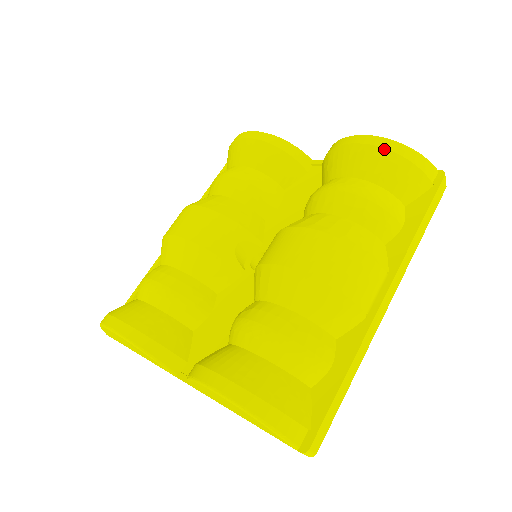
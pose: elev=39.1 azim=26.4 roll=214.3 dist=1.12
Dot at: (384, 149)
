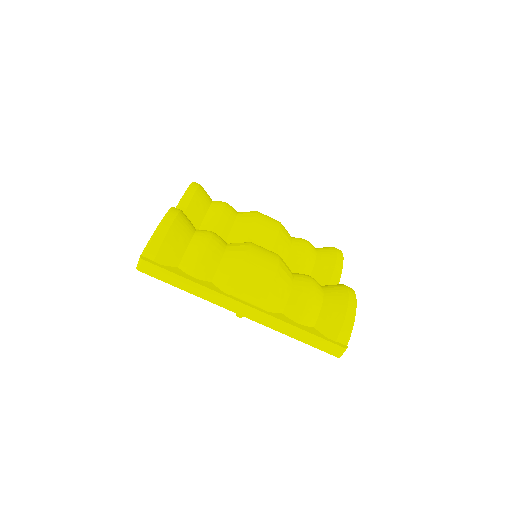
Dot at: (348, 301)
